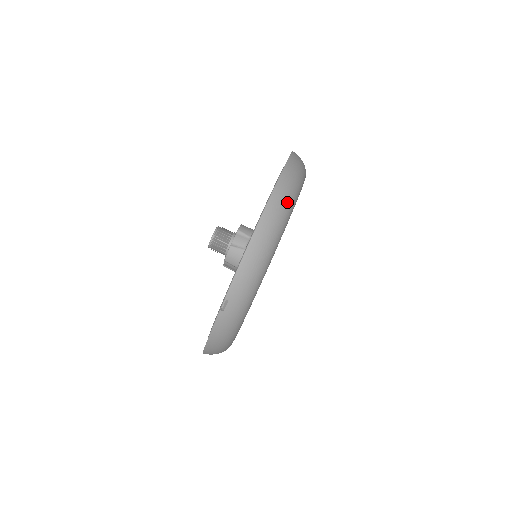
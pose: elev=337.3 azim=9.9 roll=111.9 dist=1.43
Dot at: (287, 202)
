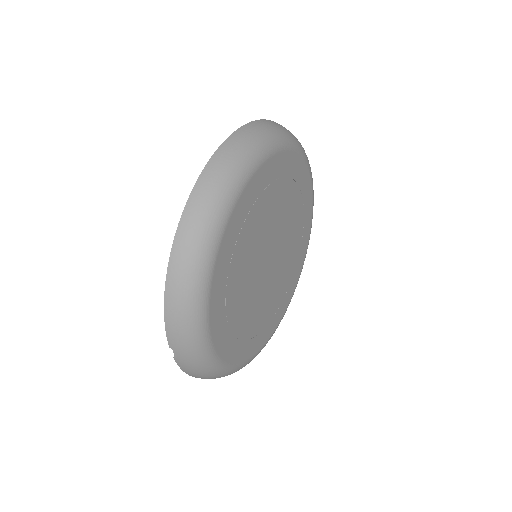
Dot at: (206, 222)
